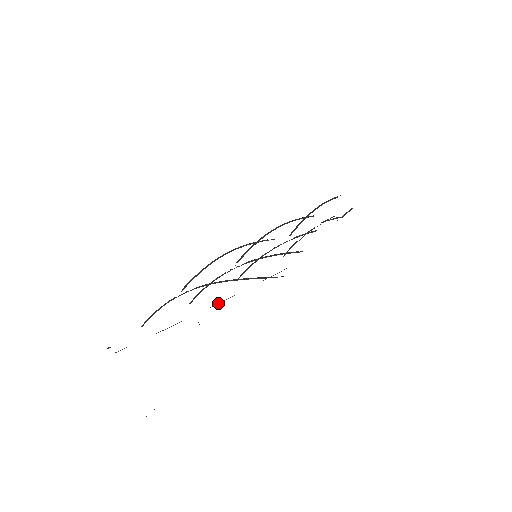
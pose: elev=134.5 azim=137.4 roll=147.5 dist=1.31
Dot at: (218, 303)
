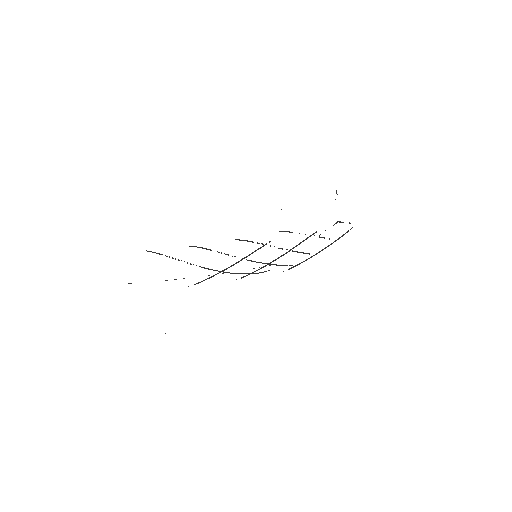
Dot at: occluded
